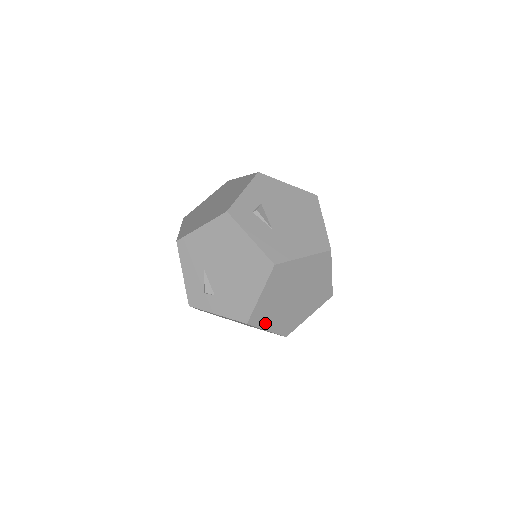
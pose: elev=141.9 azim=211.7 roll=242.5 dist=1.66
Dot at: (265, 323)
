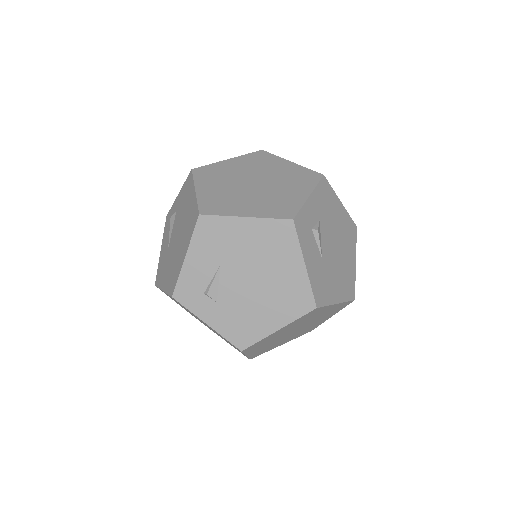
Dot at: (252, 350)
